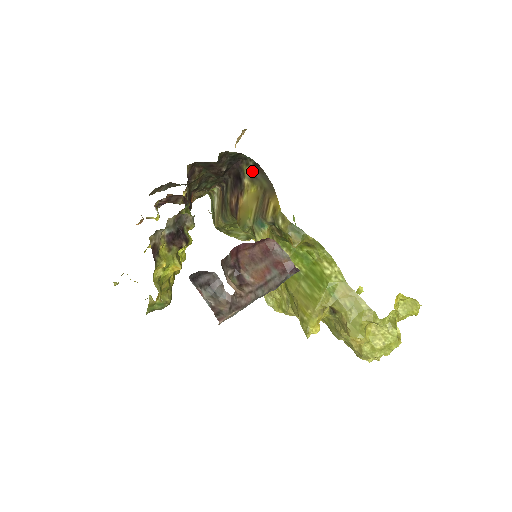
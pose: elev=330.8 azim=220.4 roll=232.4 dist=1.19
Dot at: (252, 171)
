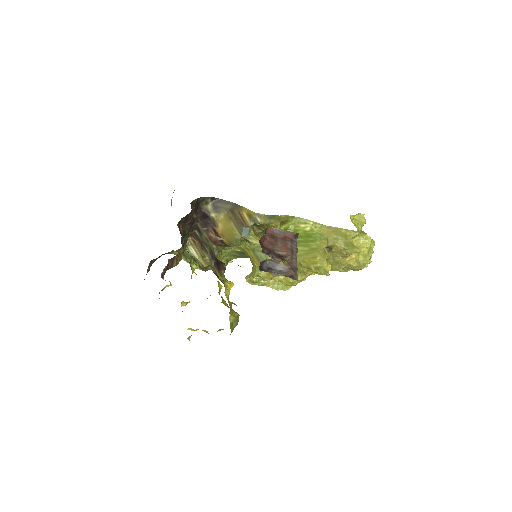
Dot at: (213, 205)
